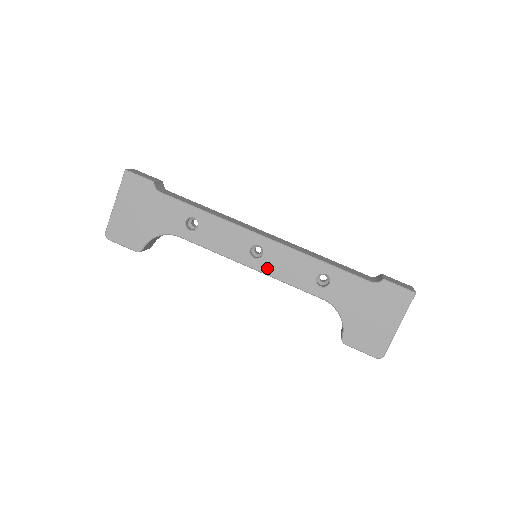
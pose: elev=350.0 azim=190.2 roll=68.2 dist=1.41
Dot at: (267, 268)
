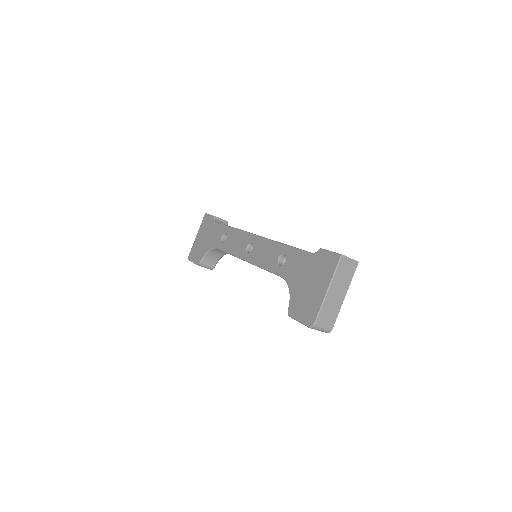
Dot at: (253, 258)
